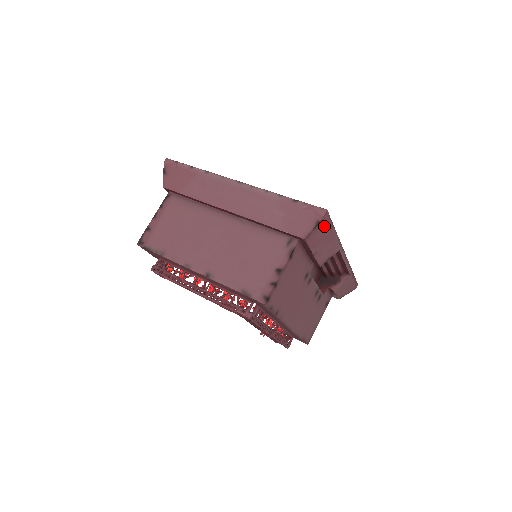
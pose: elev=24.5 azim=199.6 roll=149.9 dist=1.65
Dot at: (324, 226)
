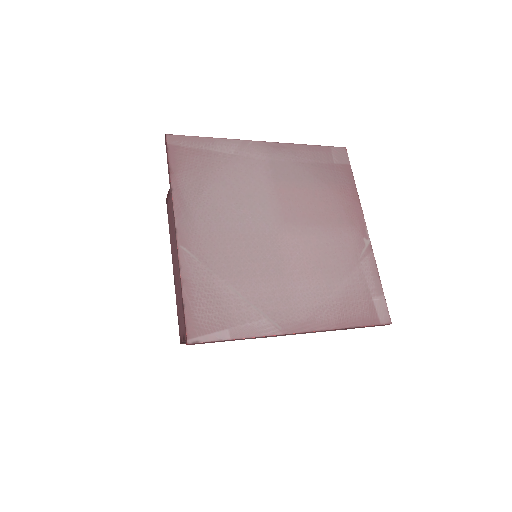
Dot at: occluded
